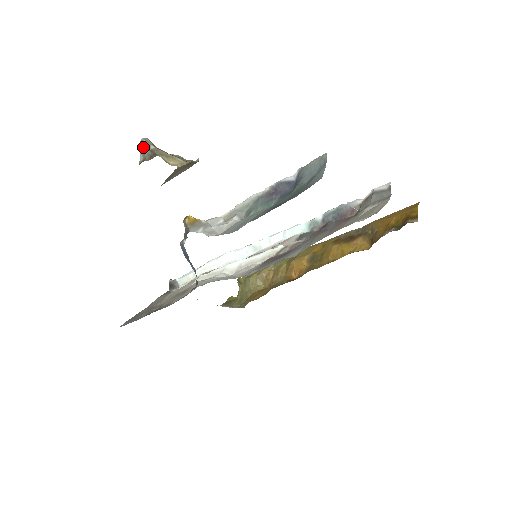
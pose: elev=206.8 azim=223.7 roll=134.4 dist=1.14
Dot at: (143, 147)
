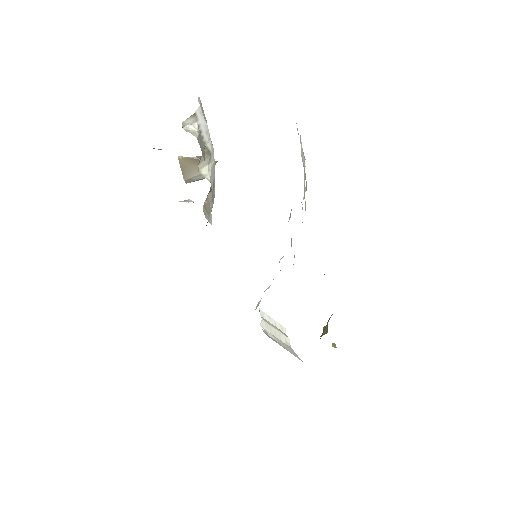
Dot at: occluded
